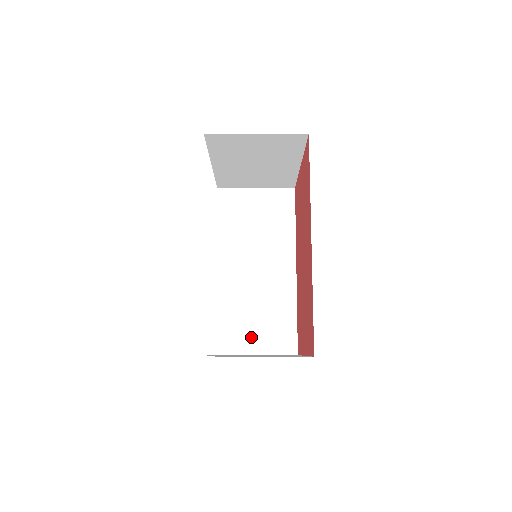
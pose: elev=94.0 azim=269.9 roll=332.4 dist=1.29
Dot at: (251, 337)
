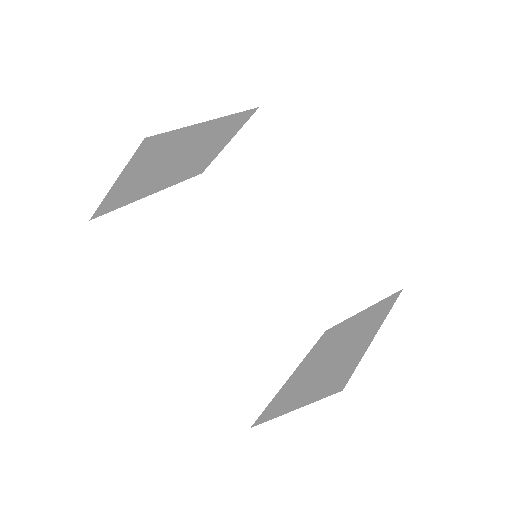
Dot at: (344, 297)
